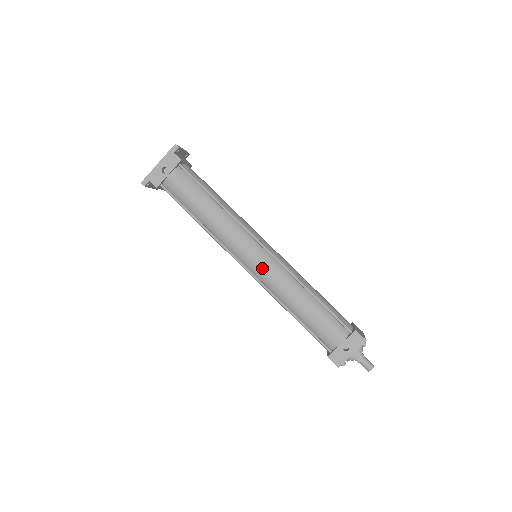
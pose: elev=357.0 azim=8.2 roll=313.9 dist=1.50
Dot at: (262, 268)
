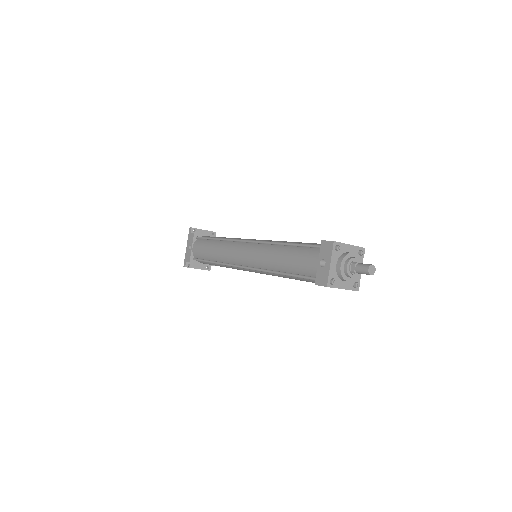
Dot at: (249, 256)
